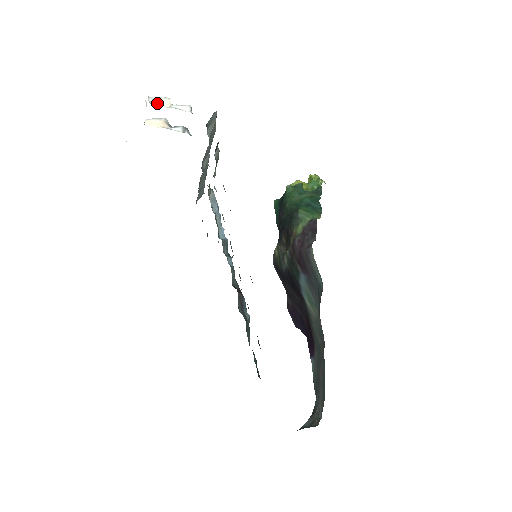
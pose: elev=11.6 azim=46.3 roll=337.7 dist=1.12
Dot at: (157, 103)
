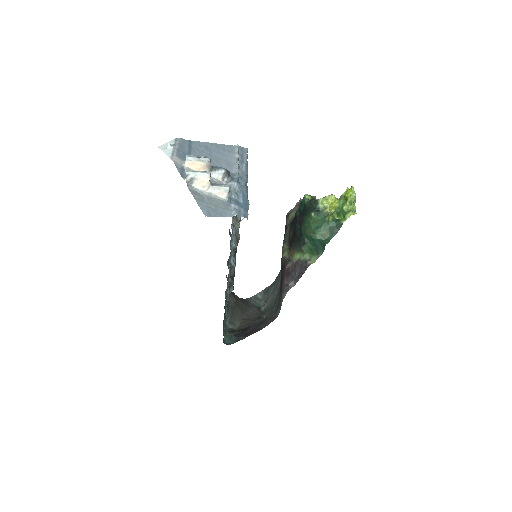
Dot at: (195, 181)
